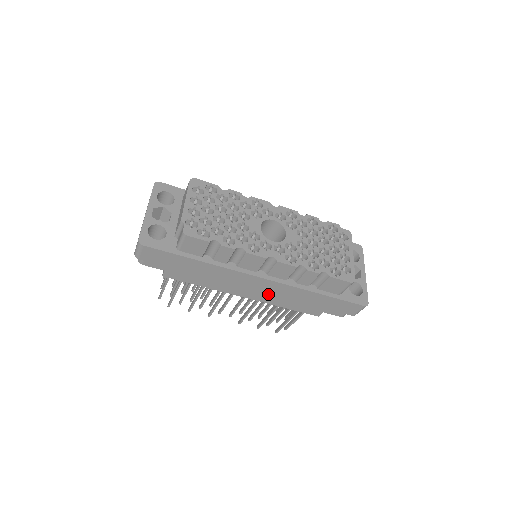
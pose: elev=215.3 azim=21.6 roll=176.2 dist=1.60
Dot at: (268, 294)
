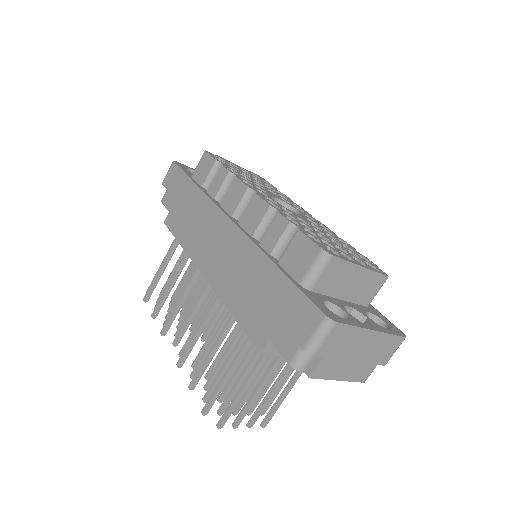
Dot at: (226, 271)
